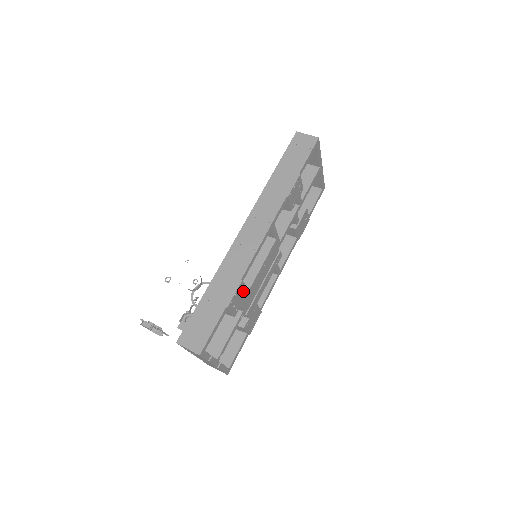
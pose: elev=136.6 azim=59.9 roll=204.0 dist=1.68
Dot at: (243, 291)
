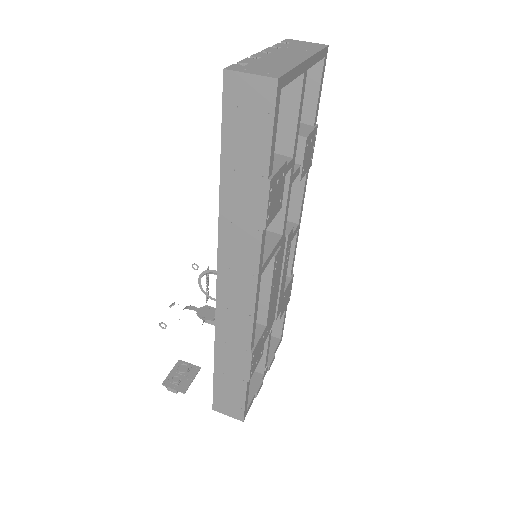
Dot at: (259, 342)
